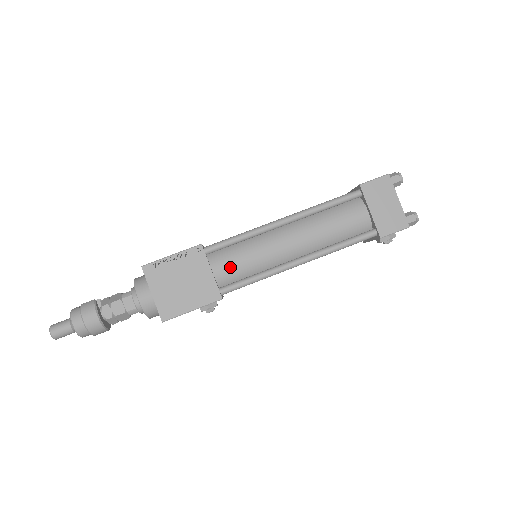
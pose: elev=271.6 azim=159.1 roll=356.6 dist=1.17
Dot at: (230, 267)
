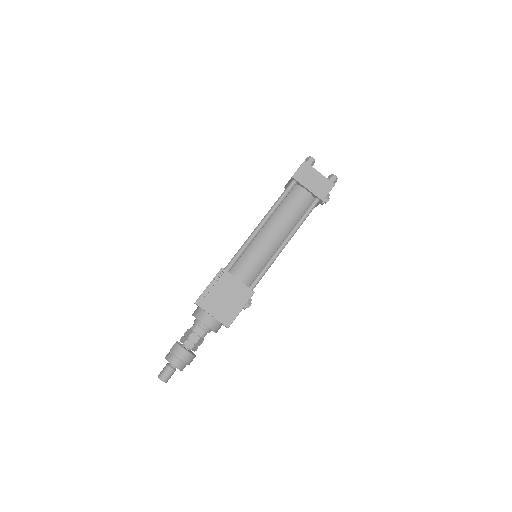
Dot at: (247, 271)
